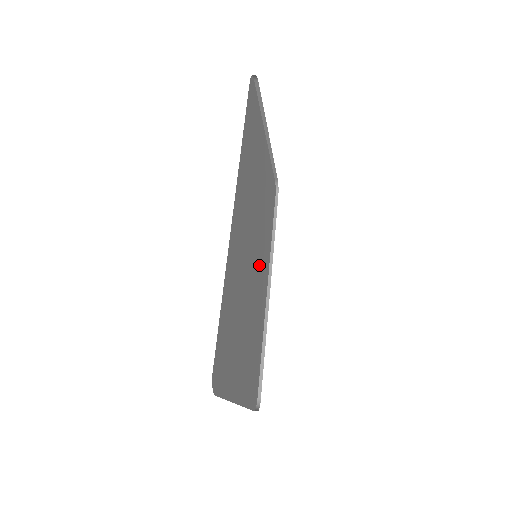
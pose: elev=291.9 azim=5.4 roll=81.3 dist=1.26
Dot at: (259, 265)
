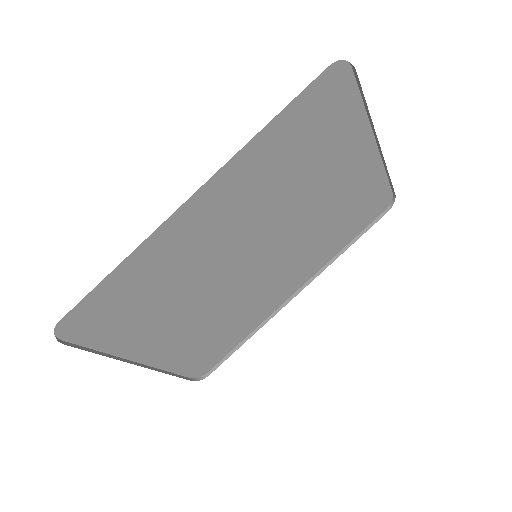
Dot at: (273, 266)
